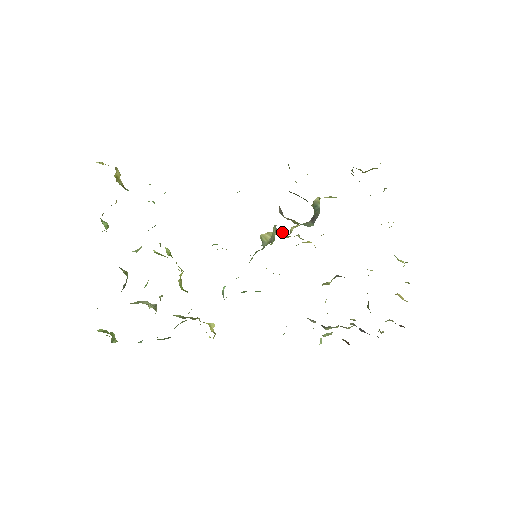
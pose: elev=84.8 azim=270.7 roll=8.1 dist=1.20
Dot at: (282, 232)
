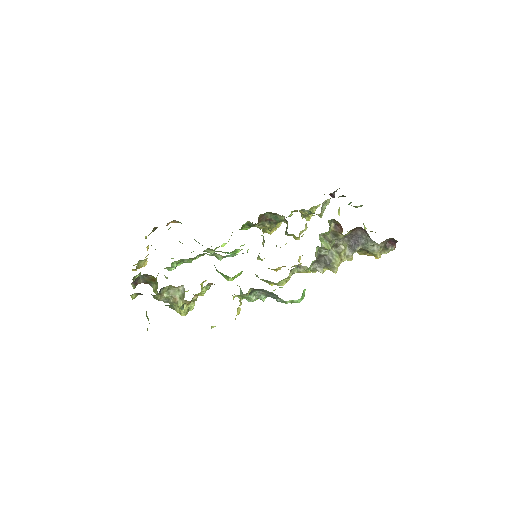
Dot at: occluded
